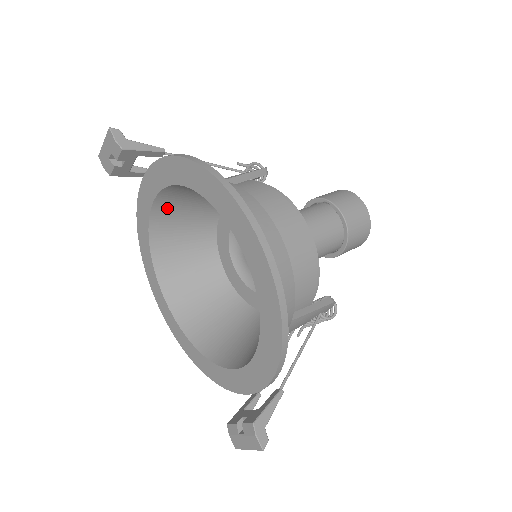
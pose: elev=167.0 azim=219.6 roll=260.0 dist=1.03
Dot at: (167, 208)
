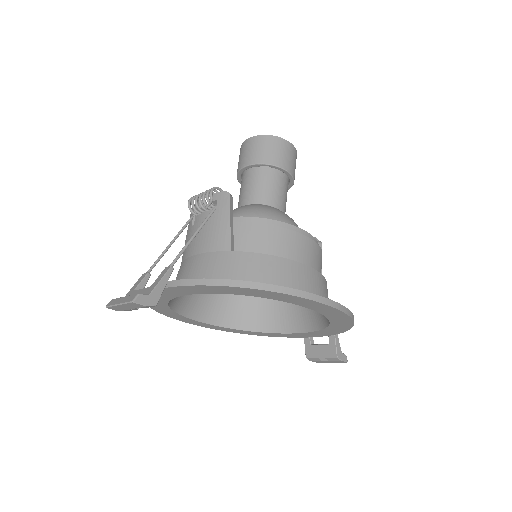
Dot at: occluded
